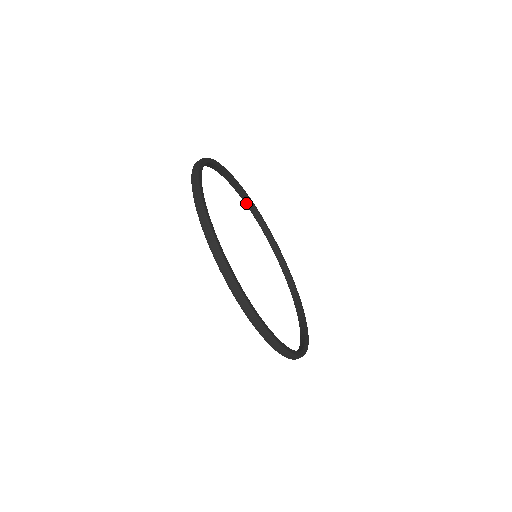
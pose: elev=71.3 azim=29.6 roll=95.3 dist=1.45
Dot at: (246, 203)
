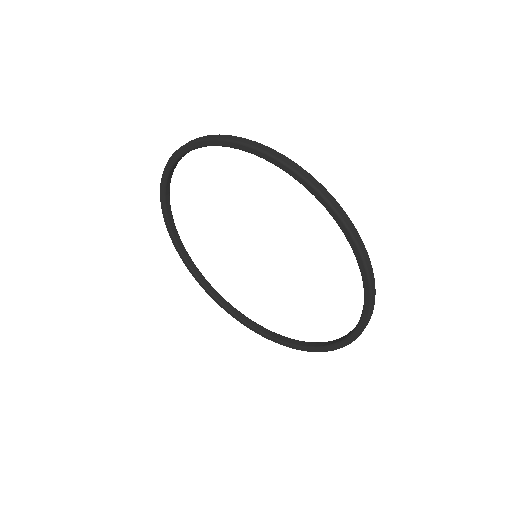
Dot at: (180, 158)
